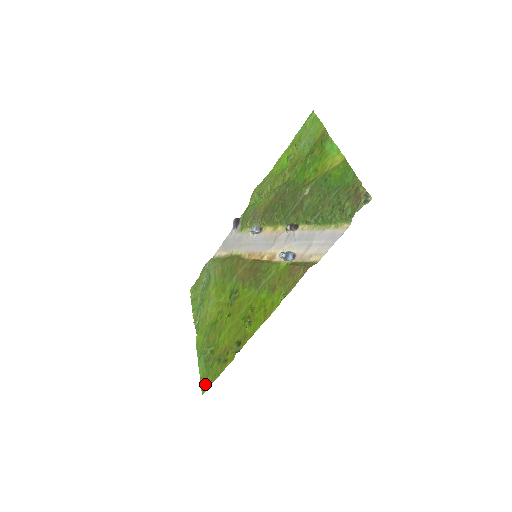
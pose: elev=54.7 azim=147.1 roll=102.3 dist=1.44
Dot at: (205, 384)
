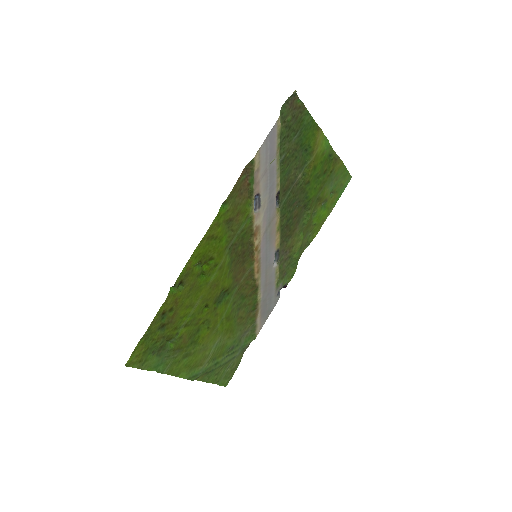
Dot at: (136, 358)
